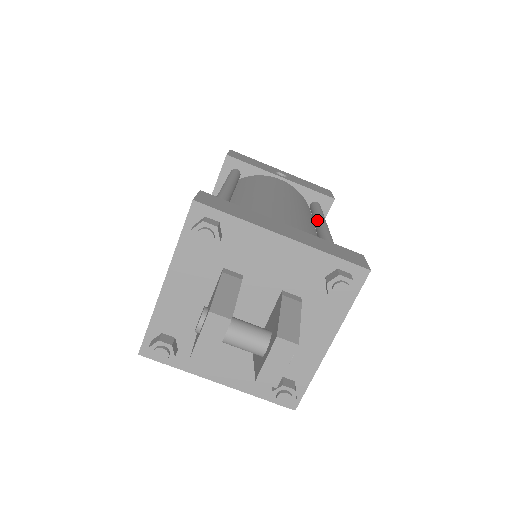
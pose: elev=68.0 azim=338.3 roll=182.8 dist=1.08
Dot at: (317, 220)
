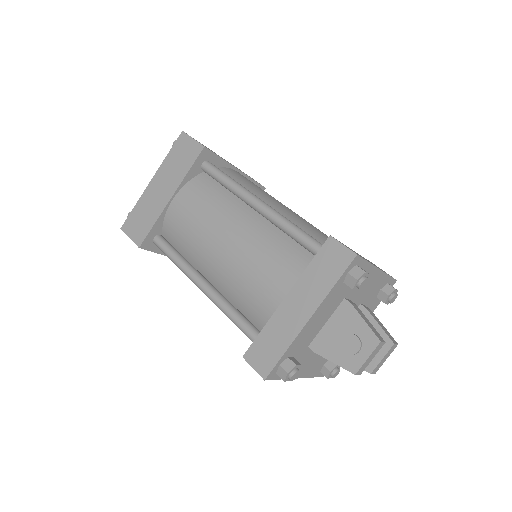
Dot at: occluded
